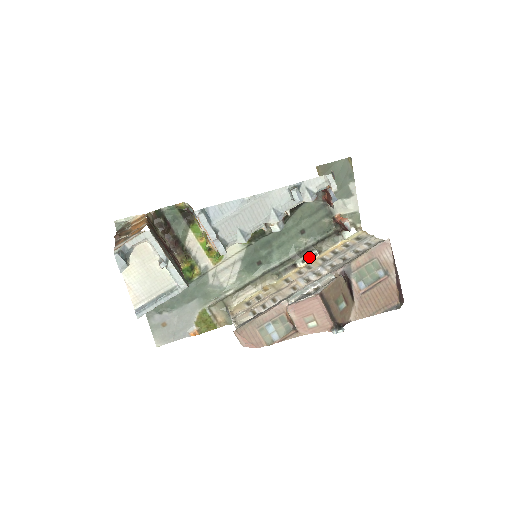
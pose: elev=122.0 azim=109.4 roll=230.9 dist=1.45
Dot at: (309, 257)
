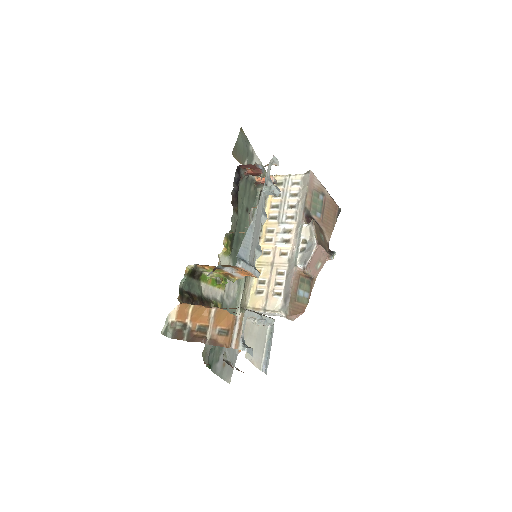
Dot at: occluded
